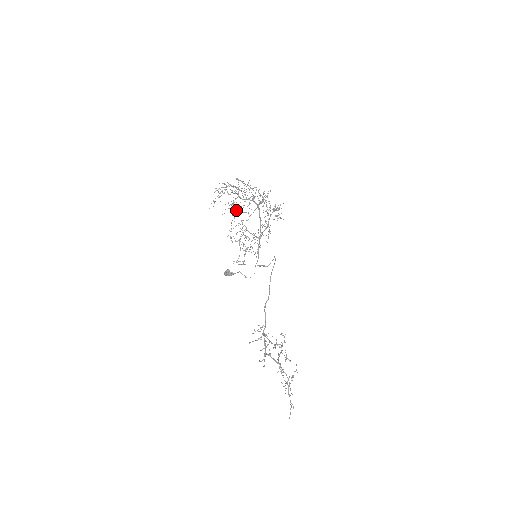
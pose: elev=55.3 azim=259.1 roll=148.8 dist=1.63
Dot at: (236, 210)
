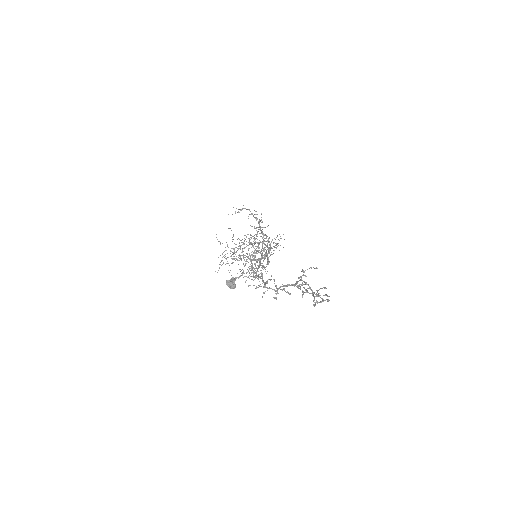
Dot at: occluded
